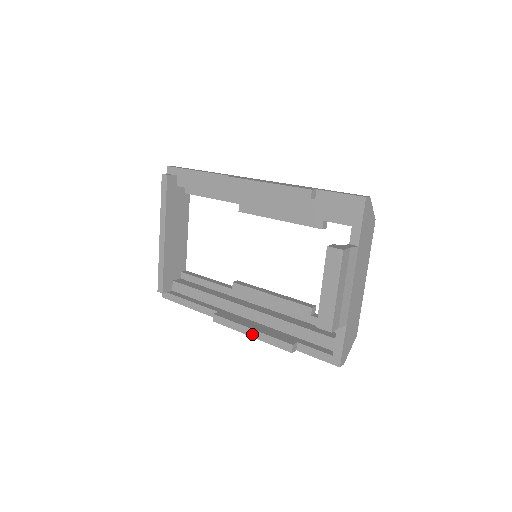
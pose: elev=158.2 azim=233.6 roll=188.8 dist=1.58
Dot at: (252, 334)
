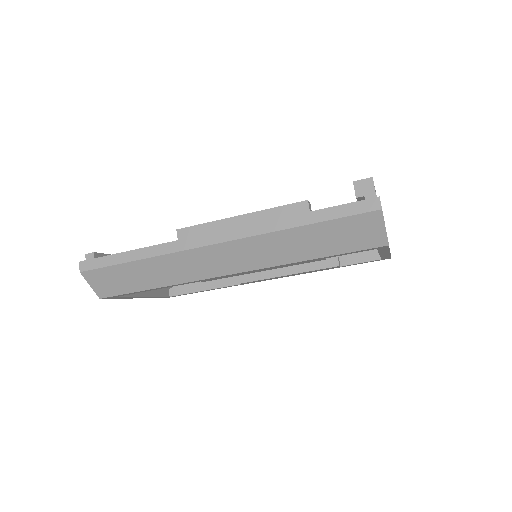
Dot at: (244, 215)
